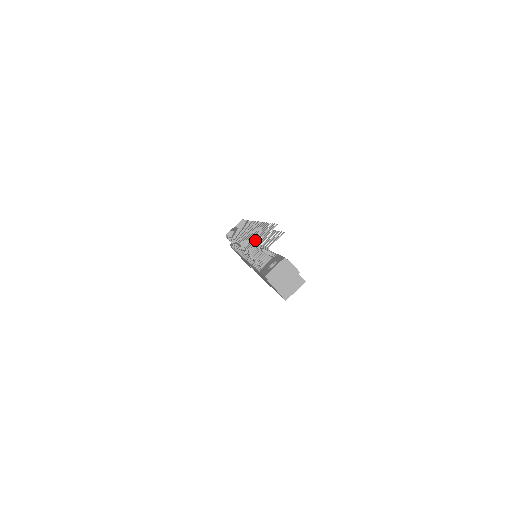
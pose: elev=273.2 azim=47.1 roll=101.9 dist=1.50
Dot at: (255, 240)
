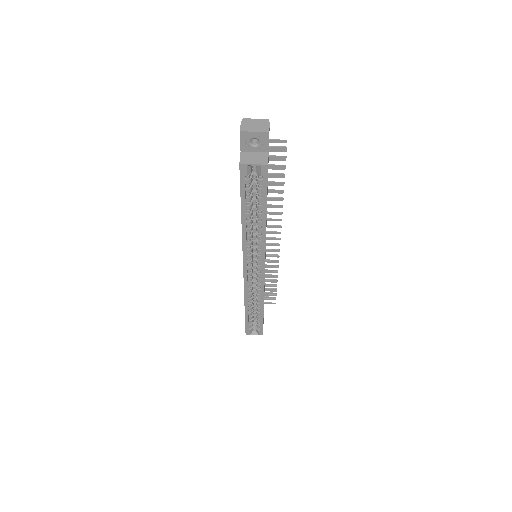
Dot at: occluded
